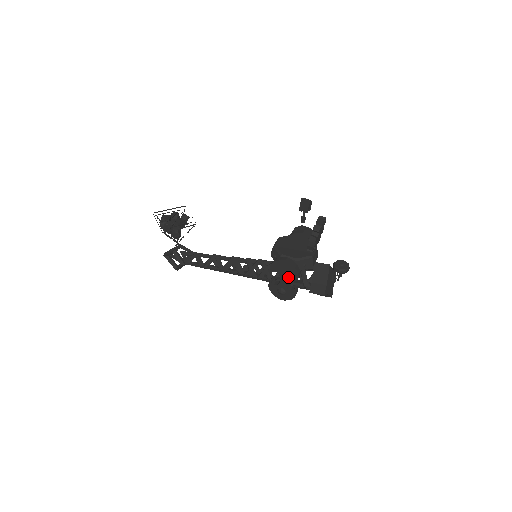
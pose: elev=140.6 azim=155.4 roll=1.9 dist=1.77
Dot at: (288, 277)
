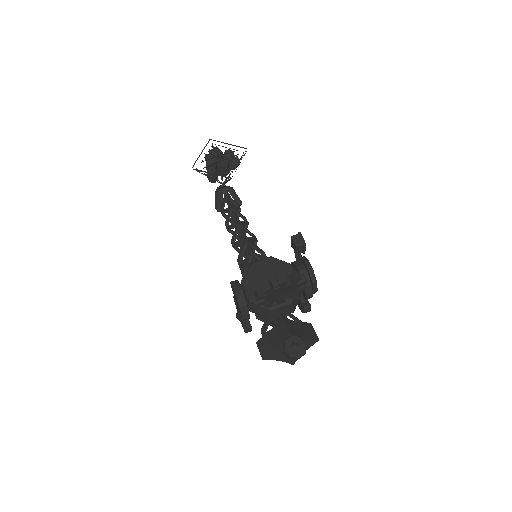
Dot at: occluded
